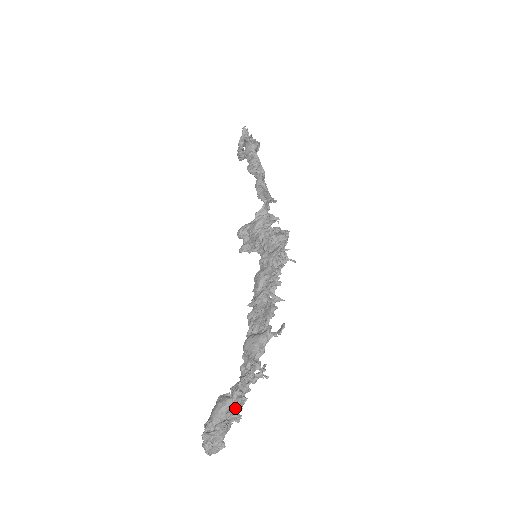
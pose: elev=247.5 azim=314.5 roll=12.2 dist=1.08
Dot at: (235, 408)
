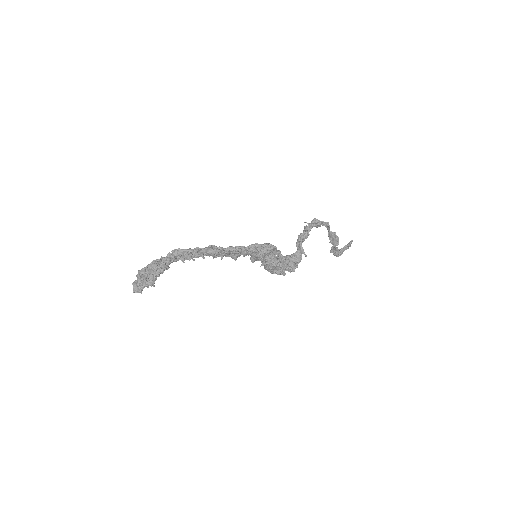
Dot at: (156, 267)
